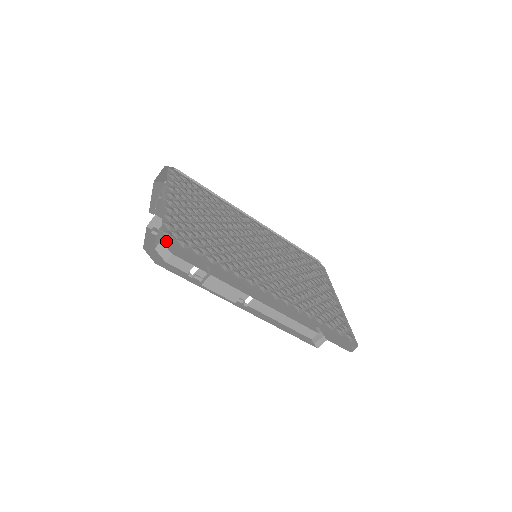
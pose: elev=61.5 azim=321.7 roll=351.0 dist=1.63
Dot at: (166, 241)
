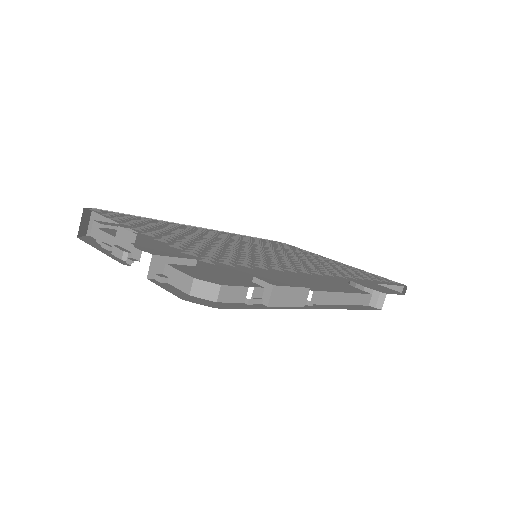
Dot at: (196, 276)
